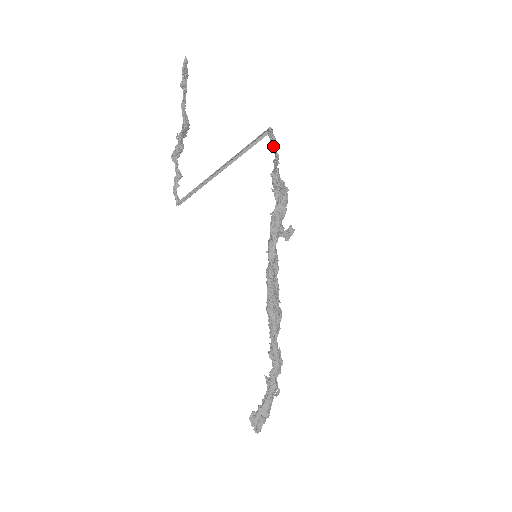
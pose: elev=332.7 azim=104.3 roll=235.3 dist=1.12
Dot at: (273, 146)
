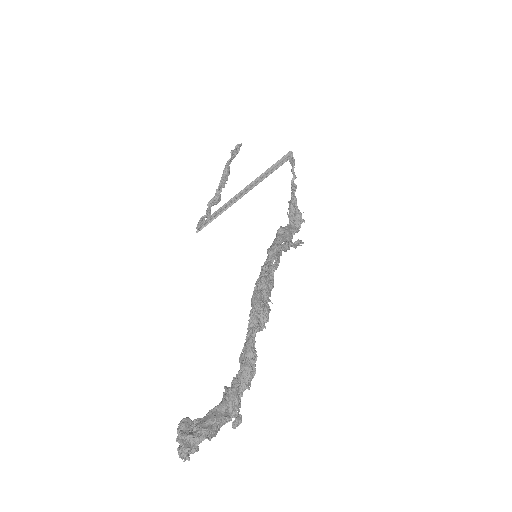
Dot at: (292, 167)
